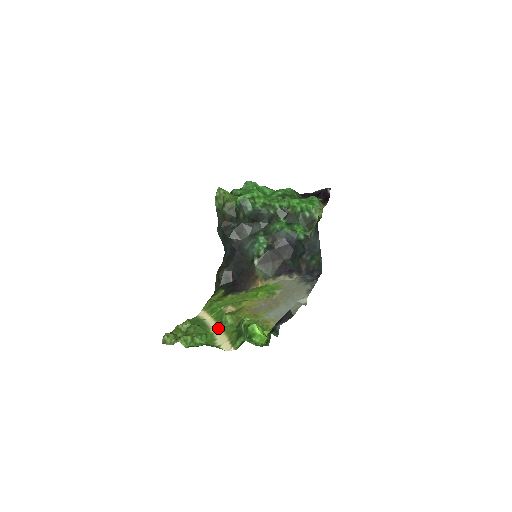
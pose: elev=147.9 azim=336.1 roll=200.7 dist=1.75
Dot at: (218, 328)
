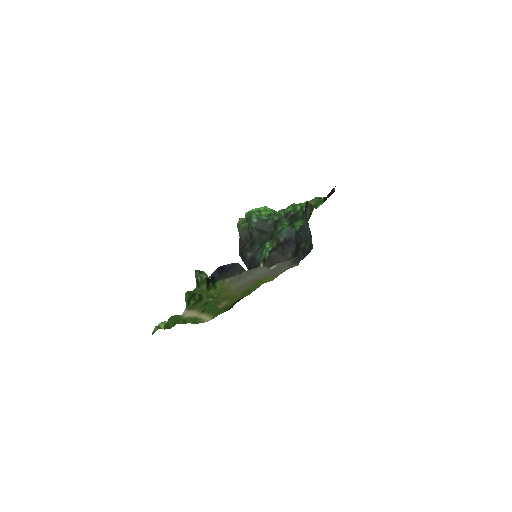
Dot at: (200, 313)
